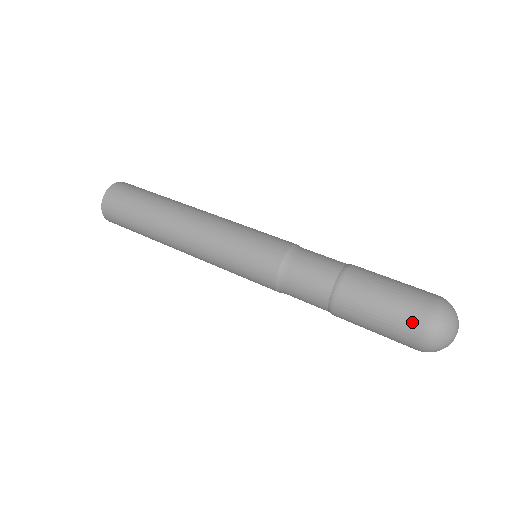
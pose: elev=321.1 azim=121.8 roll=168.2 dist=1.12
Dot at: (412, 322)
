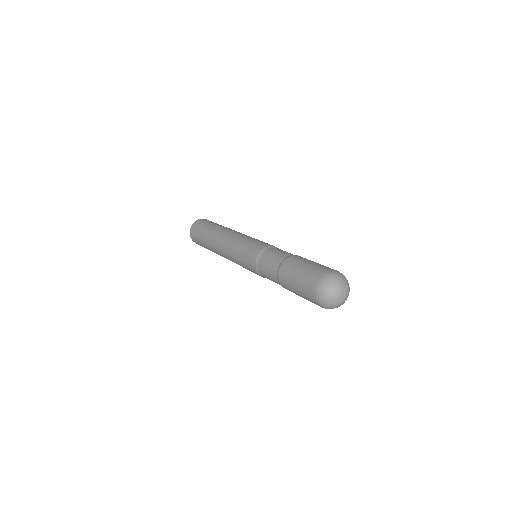
Dot at: (317, 273)
